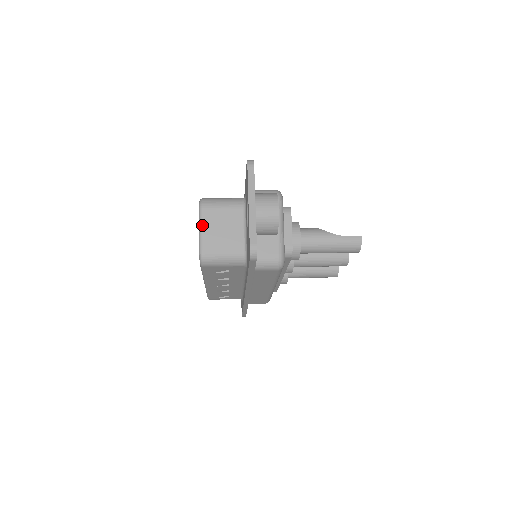
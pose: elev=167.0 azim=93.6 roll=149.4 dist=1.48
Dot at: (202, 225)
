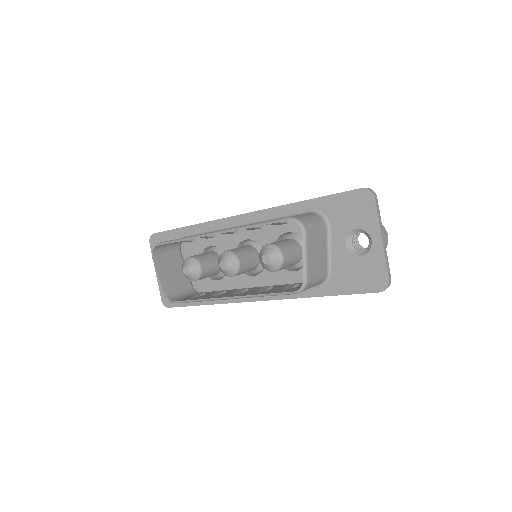
Dot at: (307, 251)
